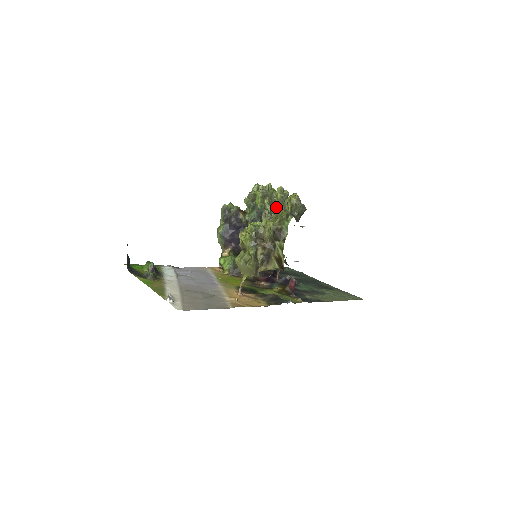
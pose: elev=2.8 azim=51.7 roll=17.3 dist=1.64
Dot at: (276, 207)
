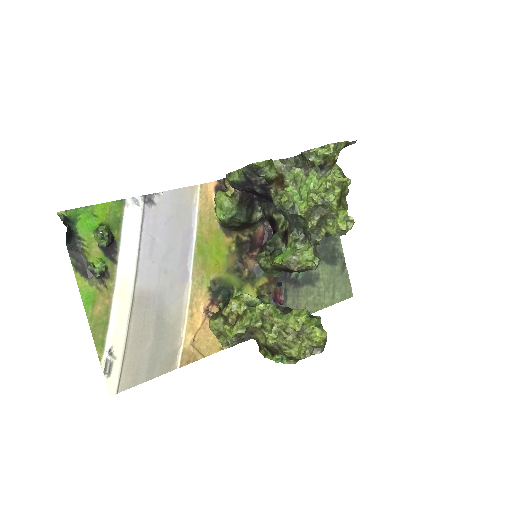
Dot at: (318, 238)
